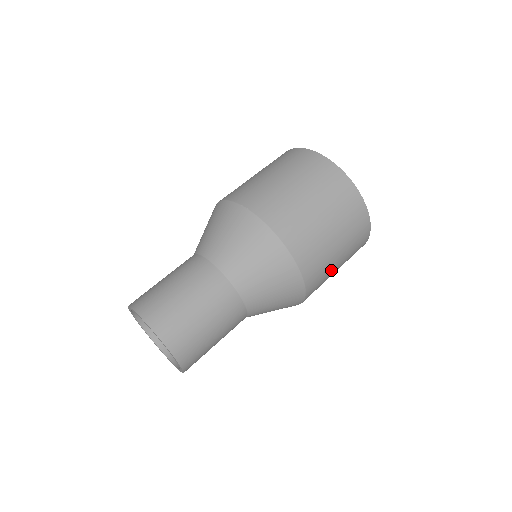
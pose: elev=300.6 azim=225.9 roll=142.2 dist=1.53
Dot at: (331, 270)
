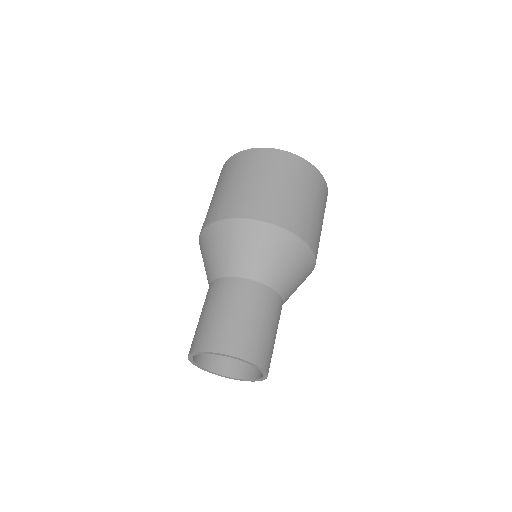
Dot at: (307, 210)
